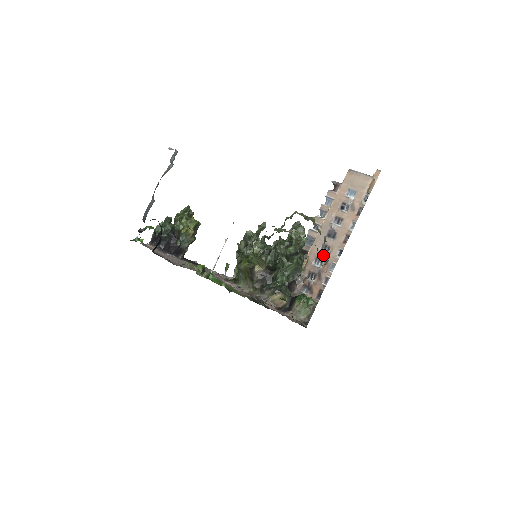
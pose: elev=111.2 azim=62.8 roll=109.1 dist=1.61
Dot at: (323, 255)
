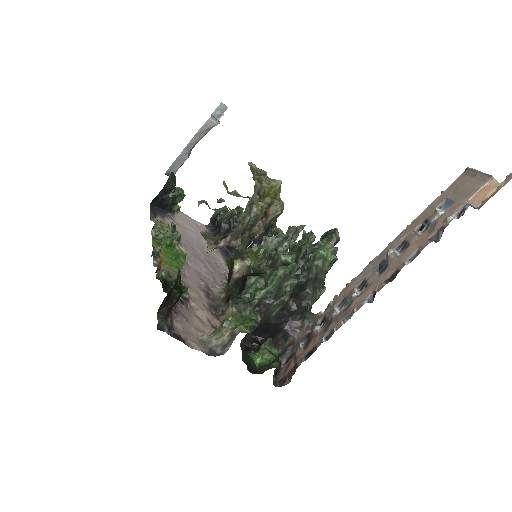
Dot at: (351, 294)
